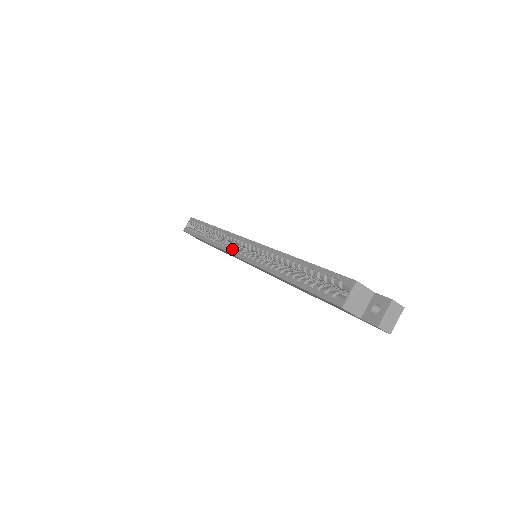
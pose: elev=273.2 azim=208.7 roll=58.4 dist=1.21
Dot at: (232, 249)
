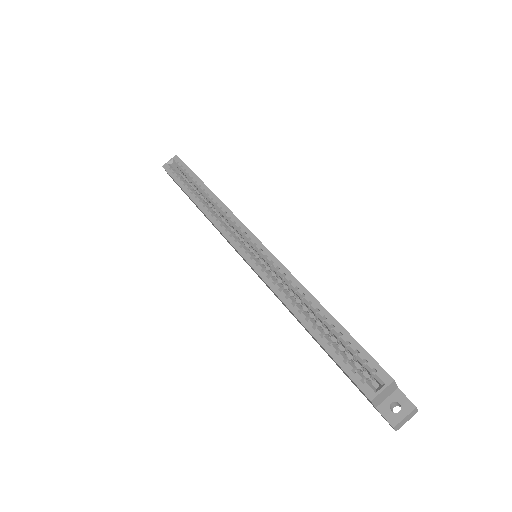
Dot at: (234, 239)
